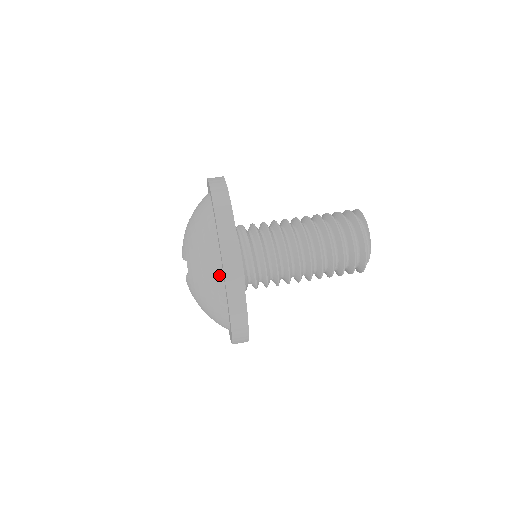
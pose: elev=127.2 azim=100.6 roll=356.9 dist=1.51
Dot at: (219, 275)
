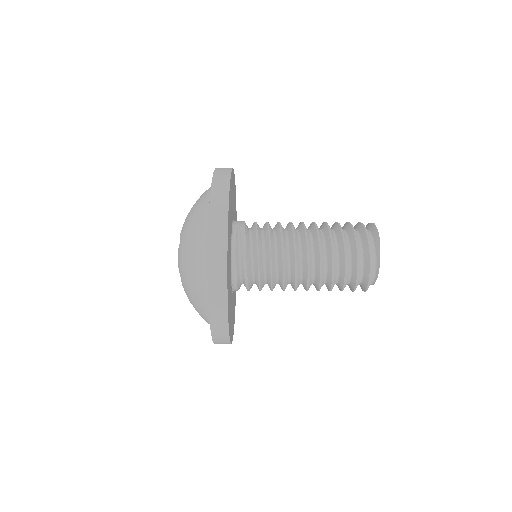
Dot at: occluded
